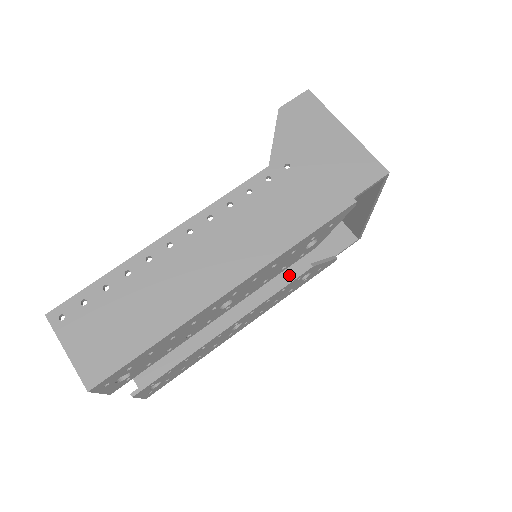
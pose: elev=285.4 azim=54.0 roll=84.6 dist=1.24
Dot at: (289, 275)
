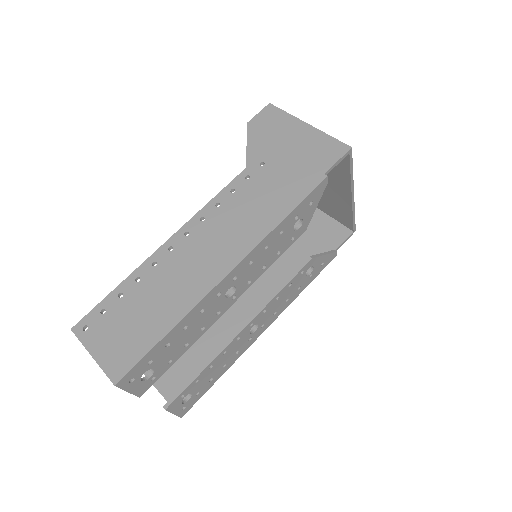
Dot at: occluded
